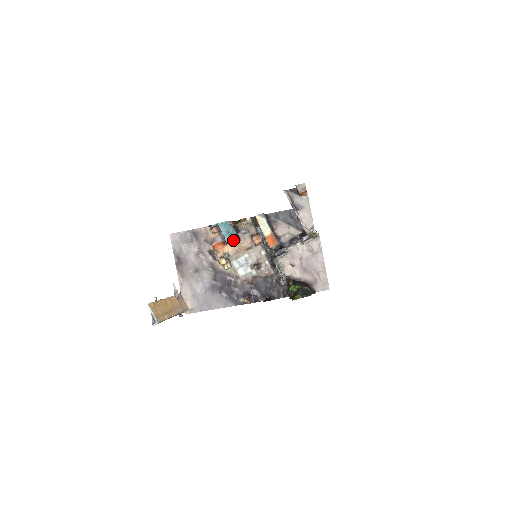
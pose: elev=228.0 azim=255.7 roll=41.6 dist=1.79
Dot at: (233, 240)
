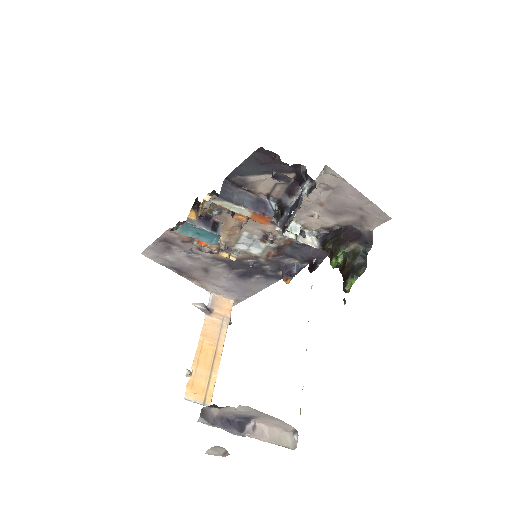
Dot at: (212, 239)
